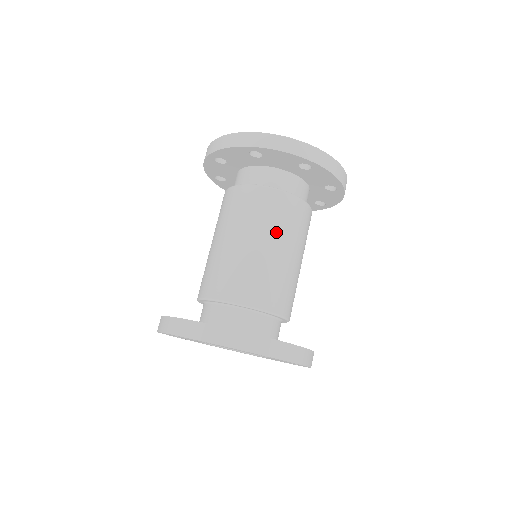
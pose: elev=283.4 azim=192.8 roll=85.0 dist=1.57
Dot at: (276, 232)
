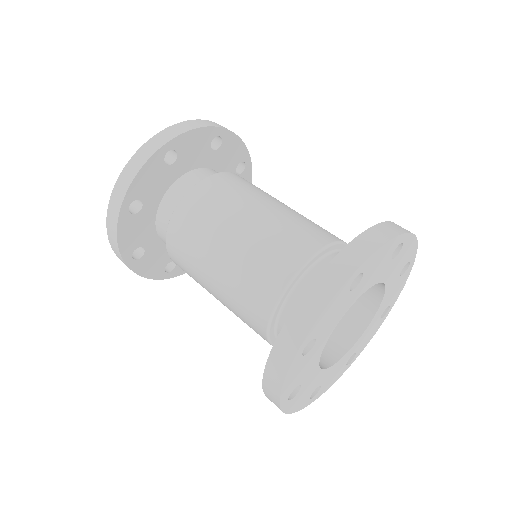
Dot at: occluded
